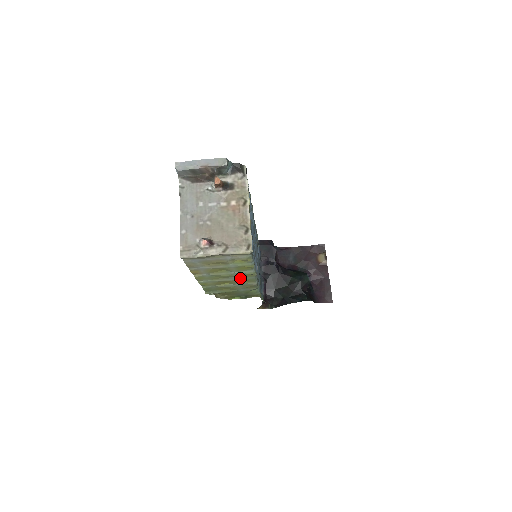
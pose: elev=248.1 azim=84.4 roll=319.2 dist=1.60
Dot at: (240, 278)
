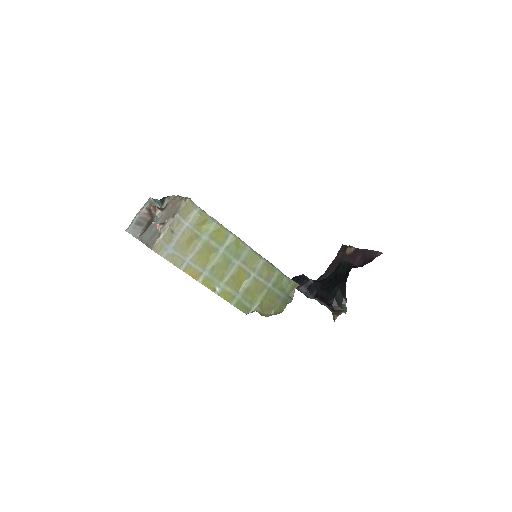
Dot at: (240, 260)
